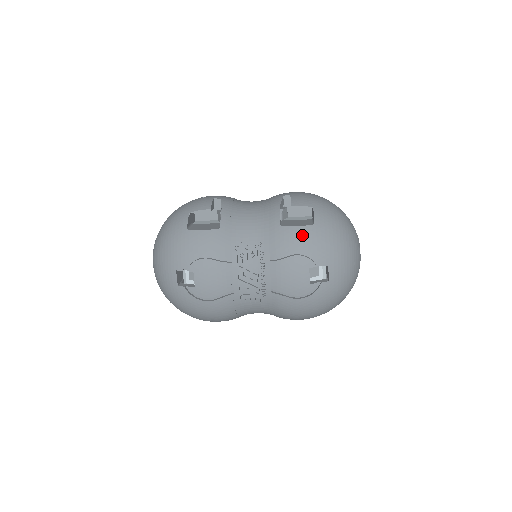
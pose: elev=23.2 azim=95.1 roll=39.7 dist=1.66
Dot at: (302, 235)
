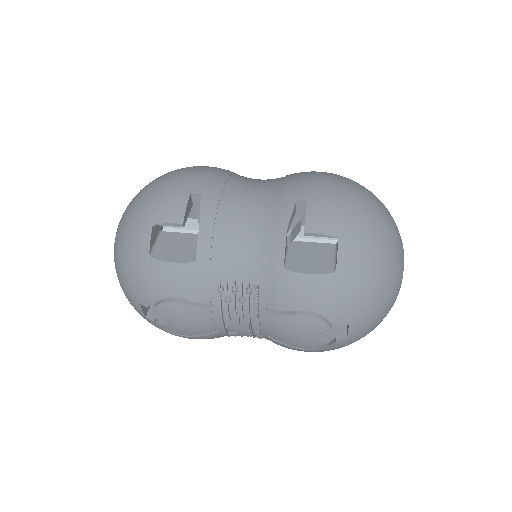
Dot at: (315, 289)
